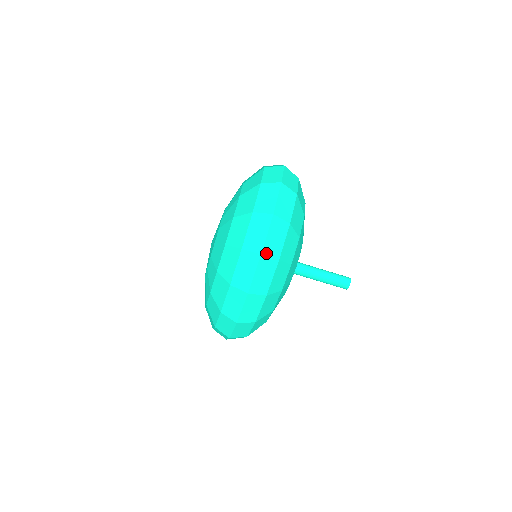
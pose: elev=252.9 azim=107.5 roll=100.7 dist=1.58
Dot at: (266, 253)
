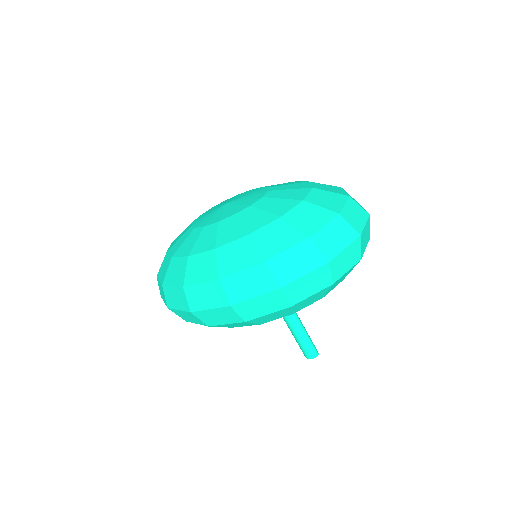
Dot at: (237, 308)
